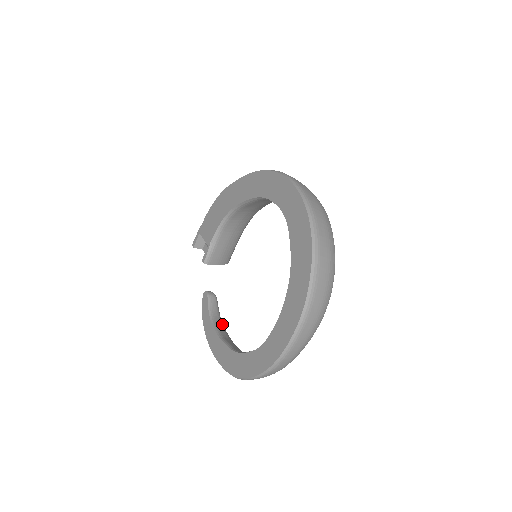
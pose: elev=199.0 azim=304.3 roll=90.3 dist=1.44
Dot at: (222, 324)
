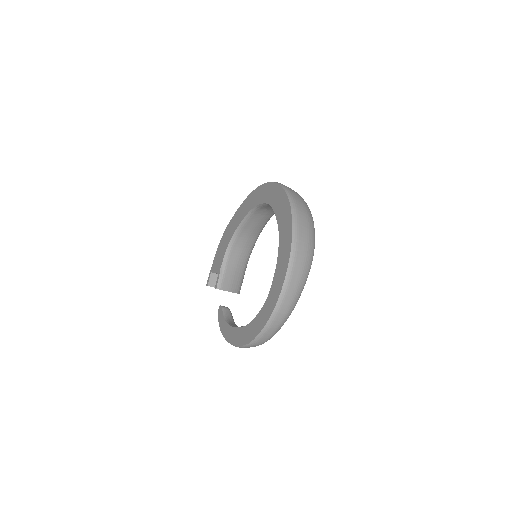
Dot at: (237, 326)
